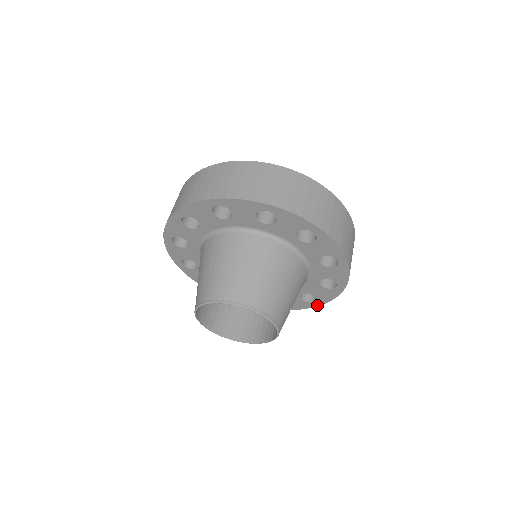
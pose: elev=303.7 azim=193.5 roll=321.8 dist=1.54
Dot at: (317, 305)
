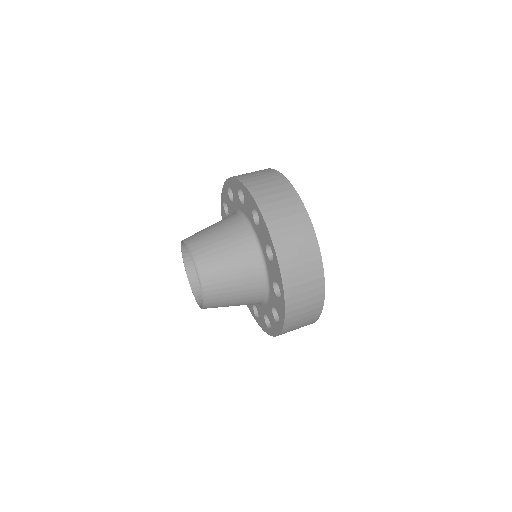
Dot at: (271, 334)
